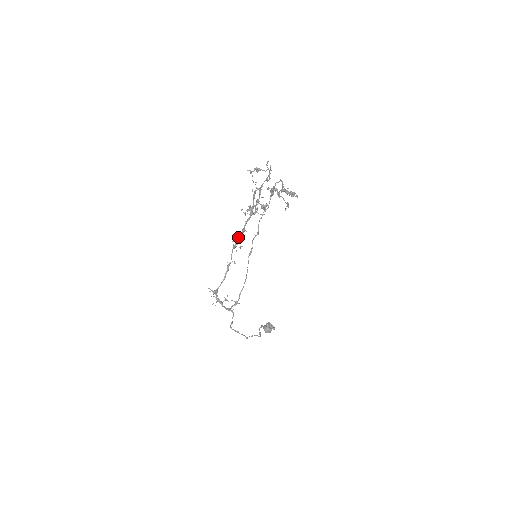
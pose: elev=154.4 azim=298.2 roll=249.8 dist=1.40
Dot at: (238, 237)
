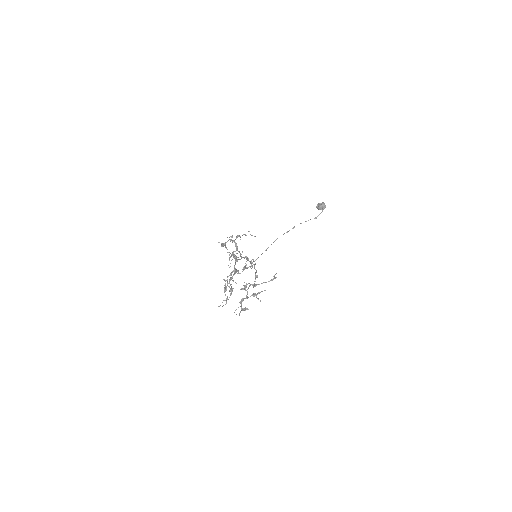
Dot at: (234, 256)
